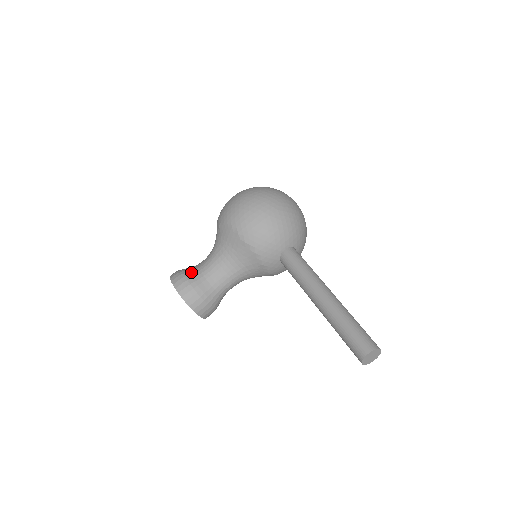
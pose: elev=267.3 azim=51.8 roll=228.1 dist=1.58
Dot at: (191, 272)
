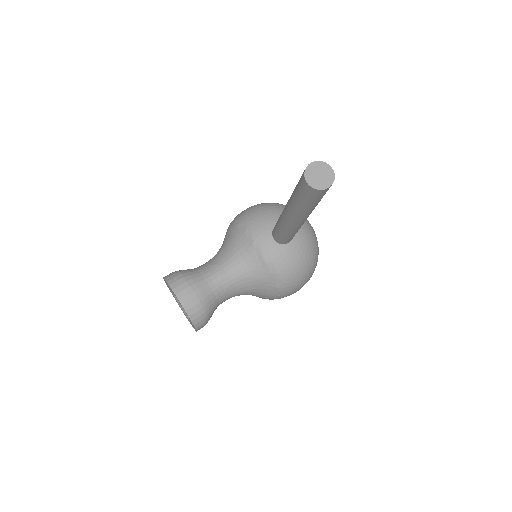
Dot at: occluded
